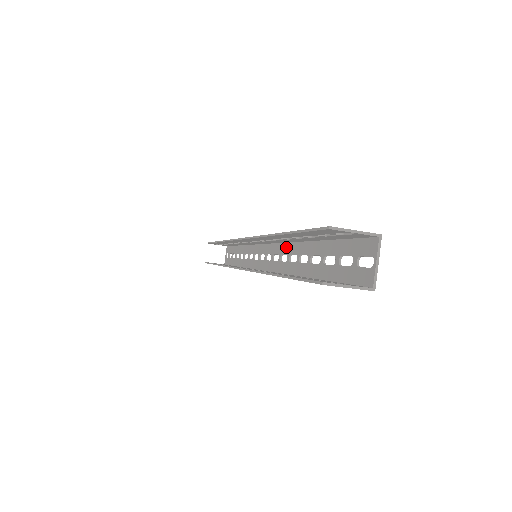
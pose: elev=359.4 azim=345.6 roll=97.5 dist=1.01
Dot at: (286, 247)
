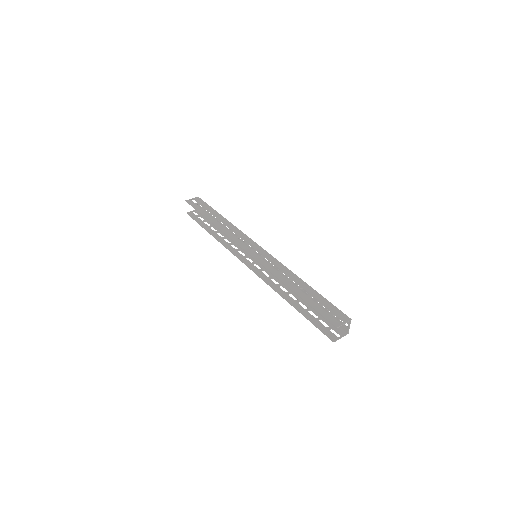
Dot at: occluded
